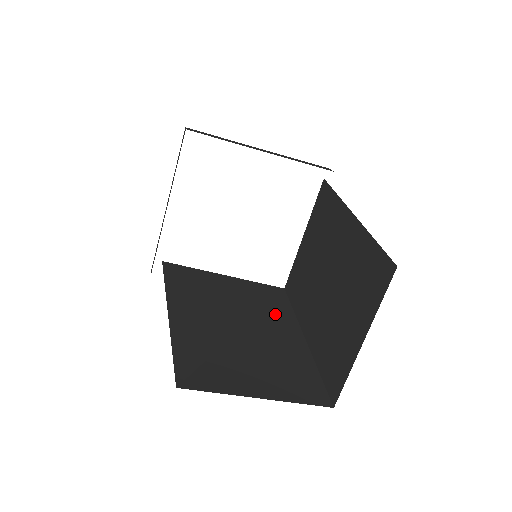
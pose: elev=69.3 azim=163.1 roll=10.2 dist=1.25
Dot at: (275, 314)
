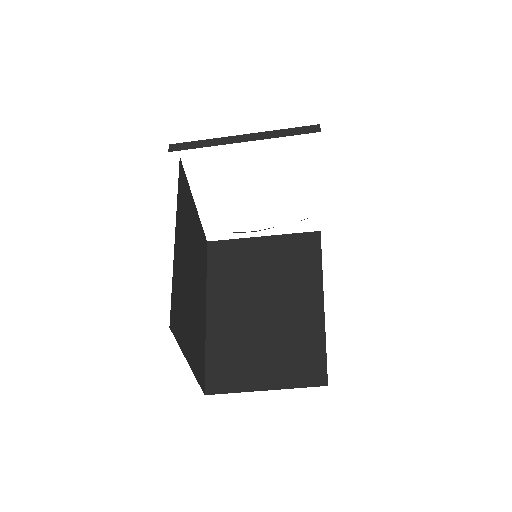
Dot at: (302, 277)
